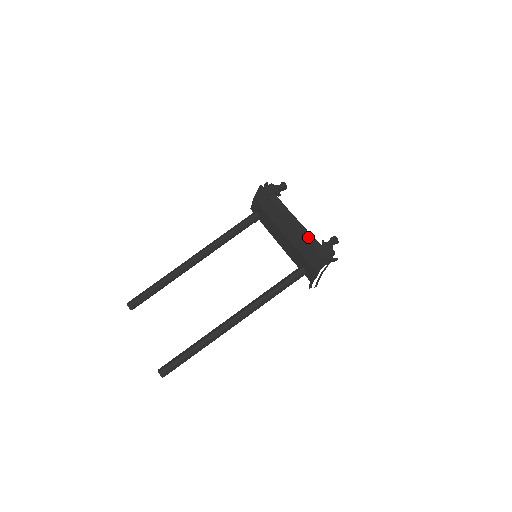
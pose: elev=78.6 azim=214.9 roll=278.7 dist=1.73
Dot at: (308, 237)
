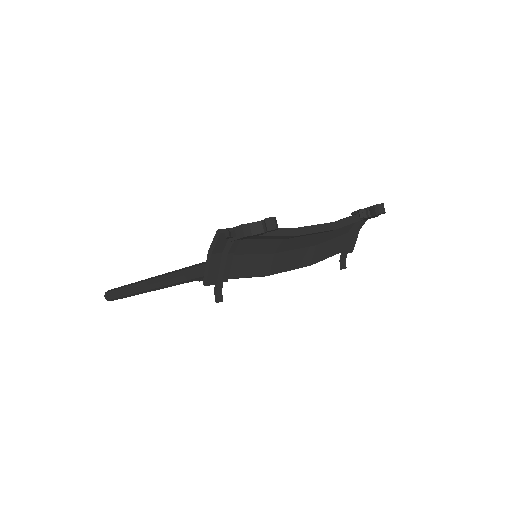
Dot at: occluded
